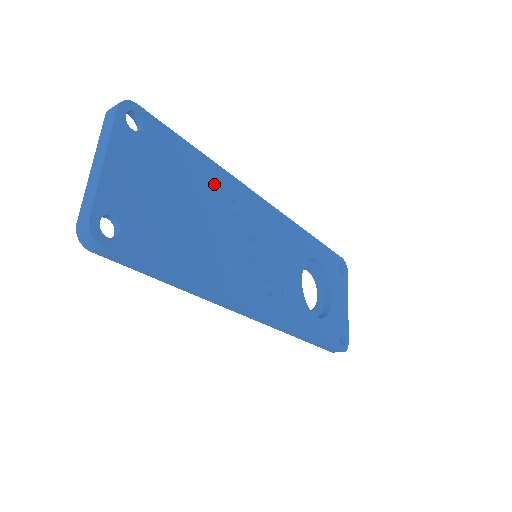
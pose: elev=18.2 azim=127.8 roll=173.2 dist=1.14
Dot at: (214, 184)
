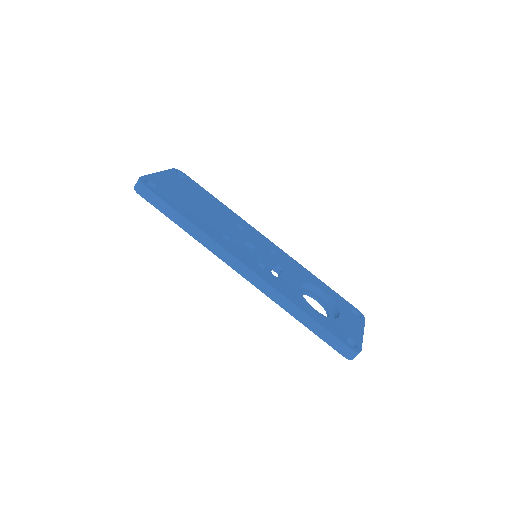
Dot at: (226, 213)
